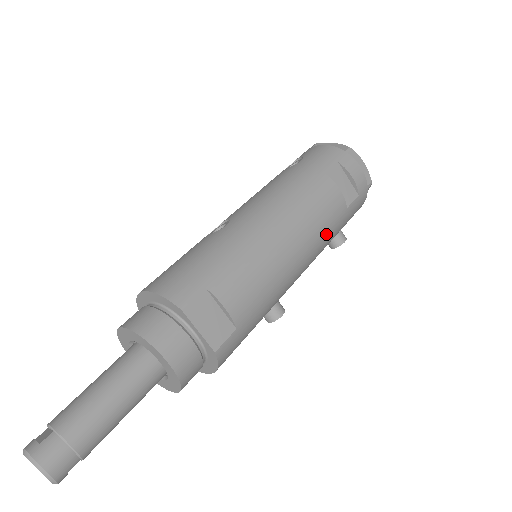
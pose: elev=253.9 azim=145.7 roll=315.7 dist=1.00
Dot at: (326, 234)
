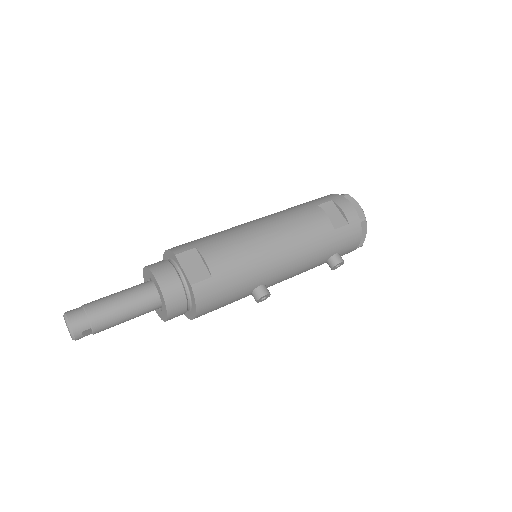
Dot at: (309, 242)
